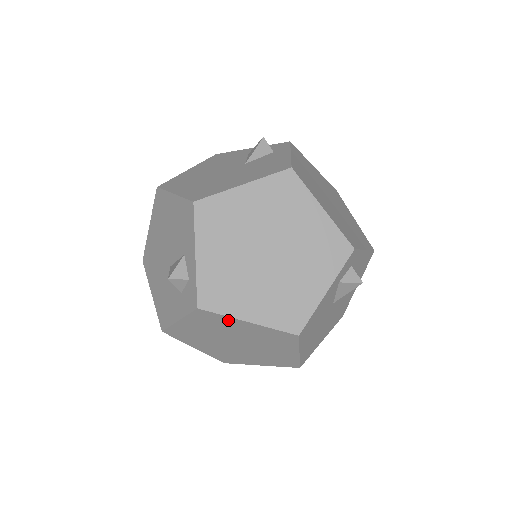
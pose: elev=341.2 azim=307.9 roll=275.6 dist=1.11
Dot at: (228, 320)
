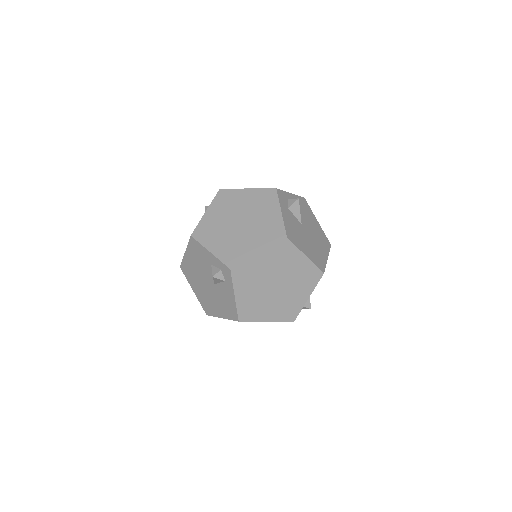
Dot at: occluded
